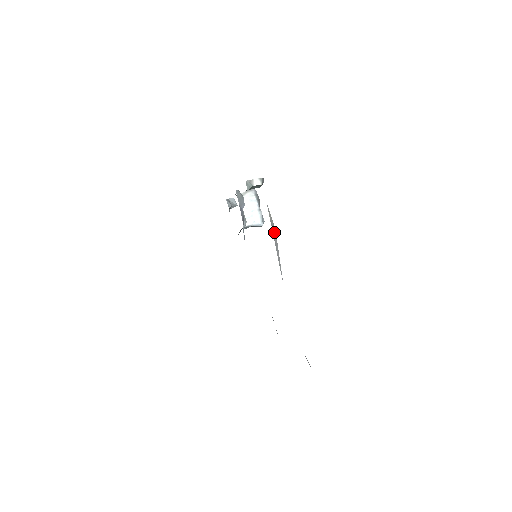
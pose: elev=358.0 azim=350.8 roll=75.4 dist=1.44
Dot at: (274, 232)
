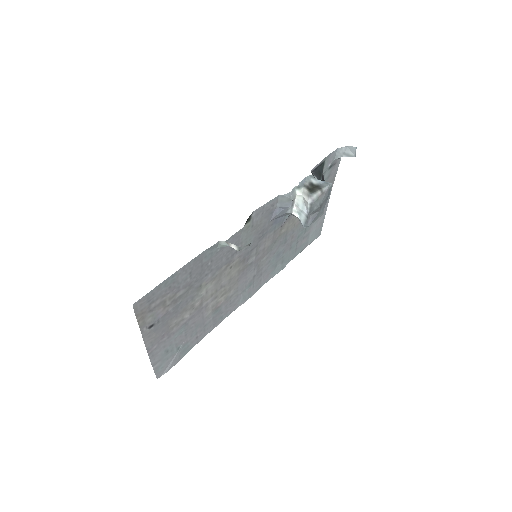
Dot at: (150, 326)
